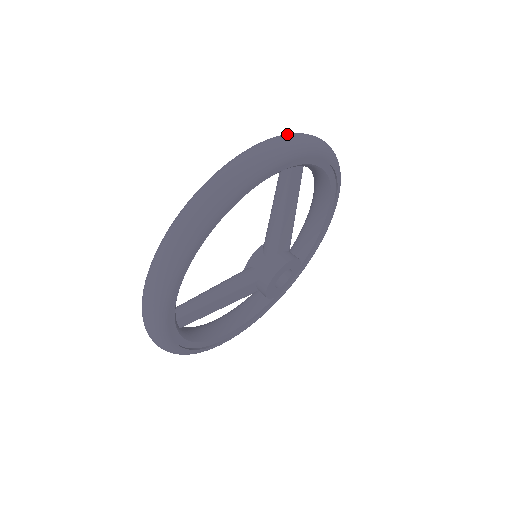
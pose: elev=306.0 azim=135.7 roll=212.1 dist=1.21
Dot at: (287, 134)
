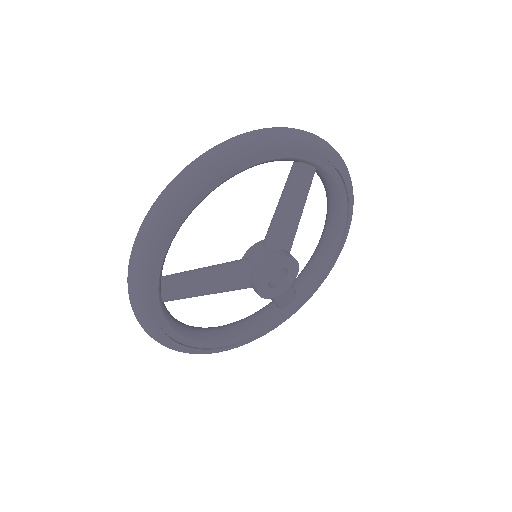
Dot at: occluded
